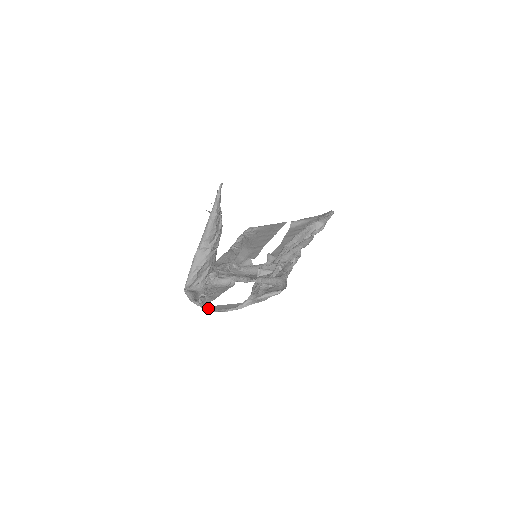
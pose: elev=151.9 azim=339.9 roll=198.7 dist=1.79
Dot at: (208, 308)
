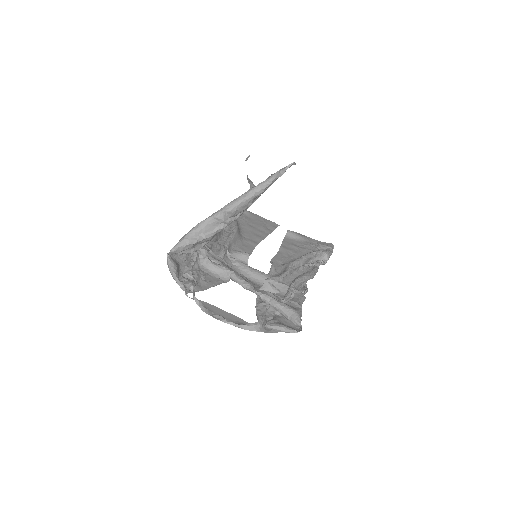
Dot at: (200, 303)
